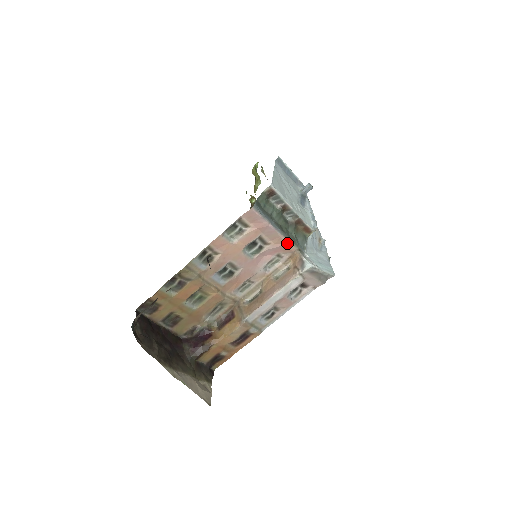
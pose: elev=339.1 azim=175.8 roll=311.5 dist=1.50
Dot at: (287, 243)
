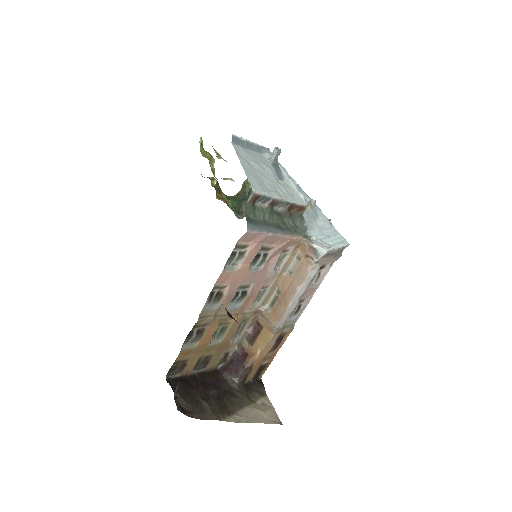
Dot at: (291, 238)
